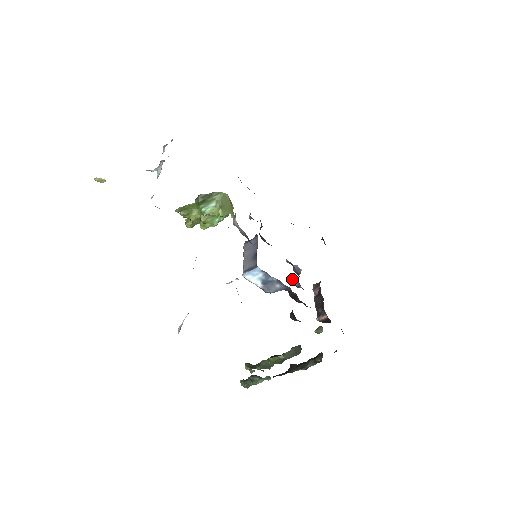
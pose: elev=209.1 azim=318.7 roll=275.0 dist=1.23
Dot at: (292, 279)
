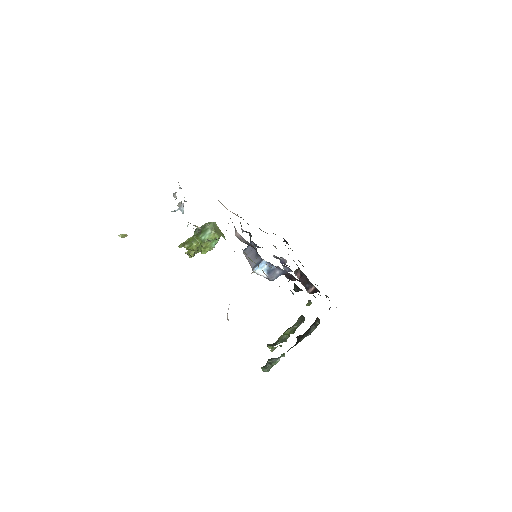
Dot at: (283, 267)
